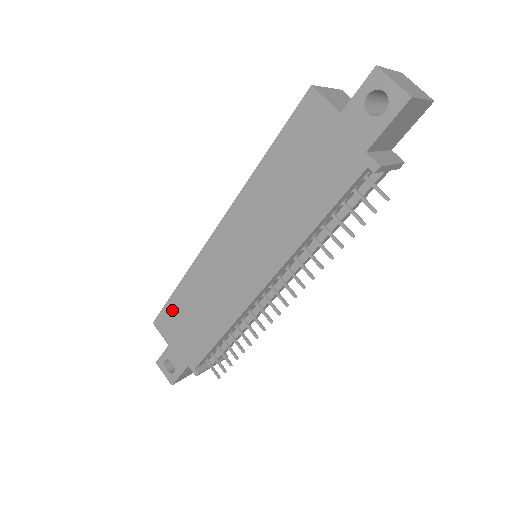
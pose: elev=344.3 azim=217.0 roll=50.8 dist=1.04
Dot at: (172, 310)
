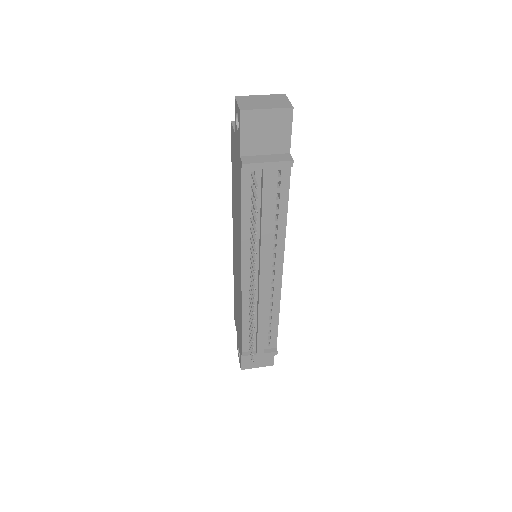
Dot at: (235, 306)
